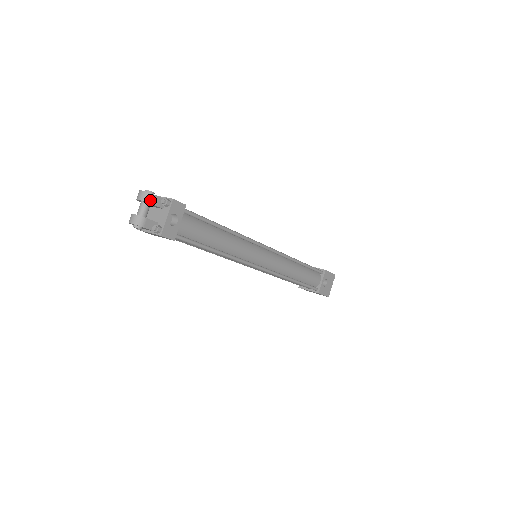
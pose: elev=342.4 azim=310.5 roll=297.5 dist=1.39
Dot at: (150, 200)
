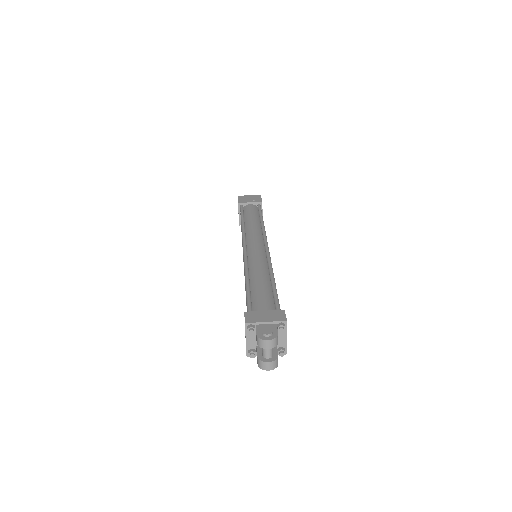
Dot at: occluded
